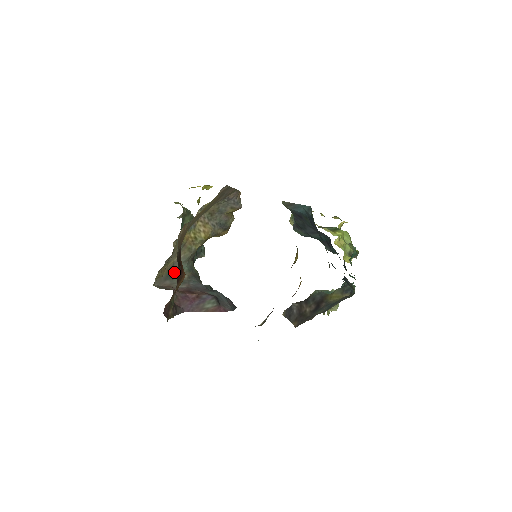
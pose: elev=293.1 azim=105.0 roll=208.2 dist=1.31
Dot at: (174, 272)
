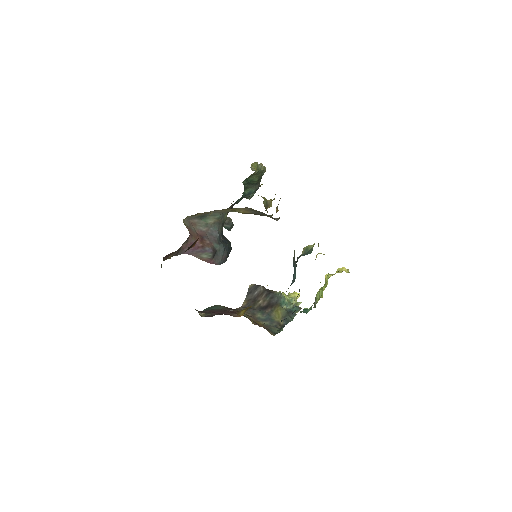
Dot at: (206, 215)
